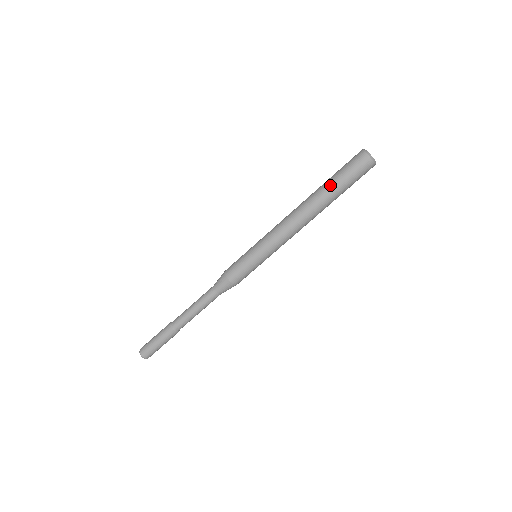
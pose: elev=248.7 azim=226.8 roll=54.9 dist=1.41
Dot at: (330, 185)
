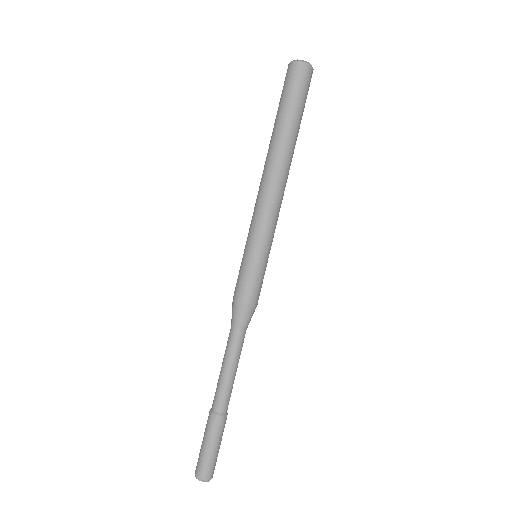
Dot at: (289, 120)
